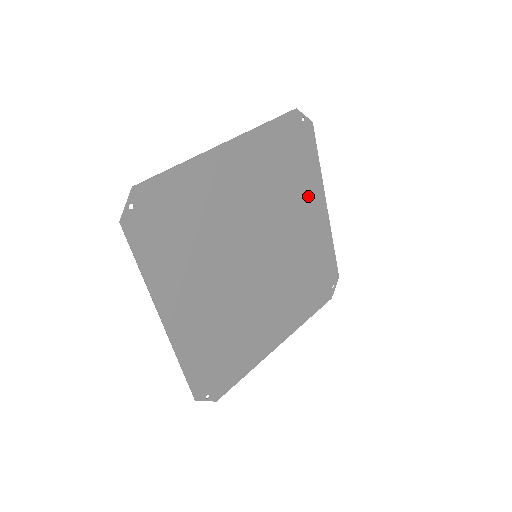
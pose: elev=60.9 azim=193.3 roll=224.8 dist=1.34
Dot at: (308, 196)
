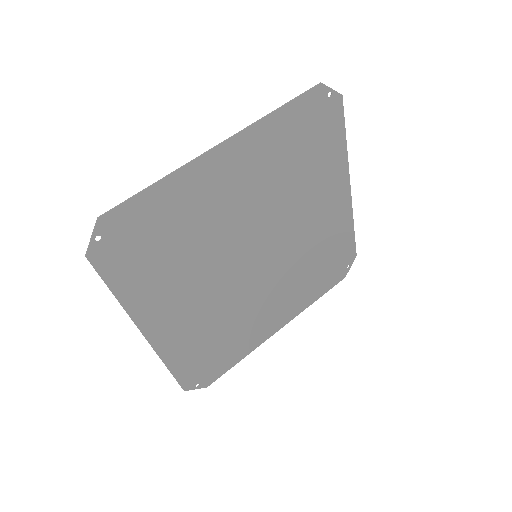
Dot at: (327, 182)
